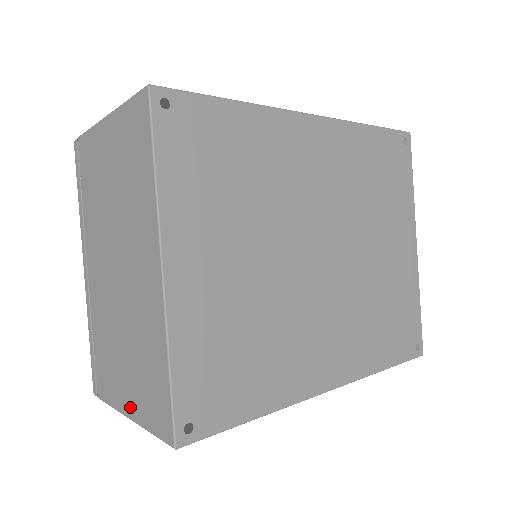
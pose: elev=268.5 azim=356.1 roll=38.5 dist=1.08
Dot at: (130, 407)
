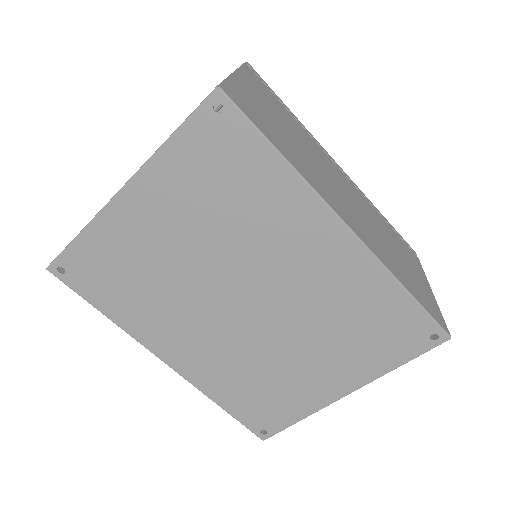
Dot at: occluded
